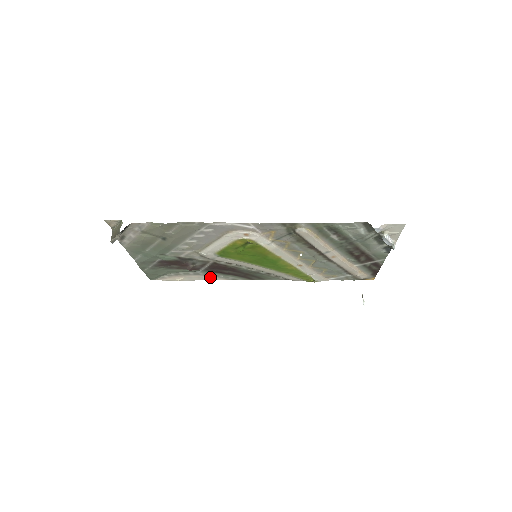
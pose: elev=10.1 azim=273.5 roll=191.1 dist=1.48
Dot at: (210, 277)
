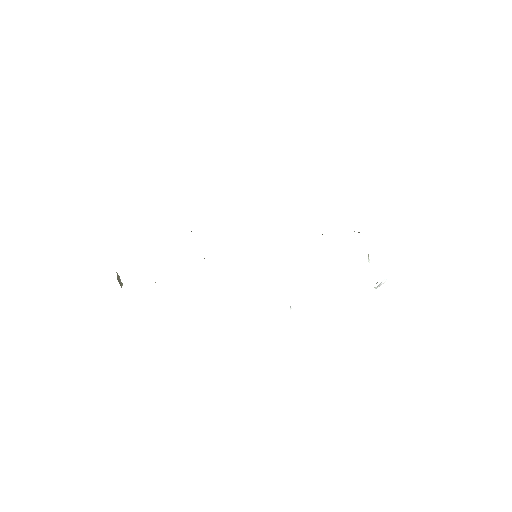
Dot at: occluded
